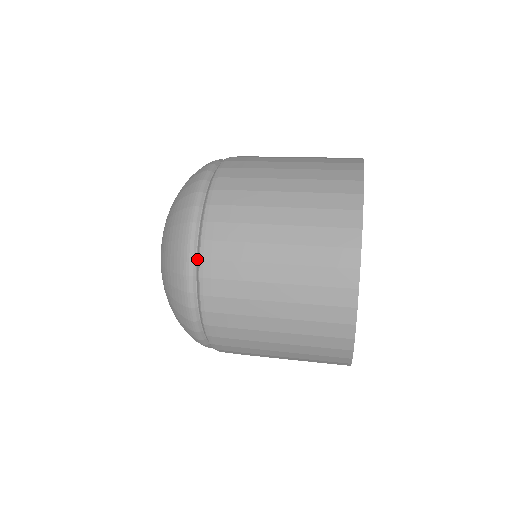
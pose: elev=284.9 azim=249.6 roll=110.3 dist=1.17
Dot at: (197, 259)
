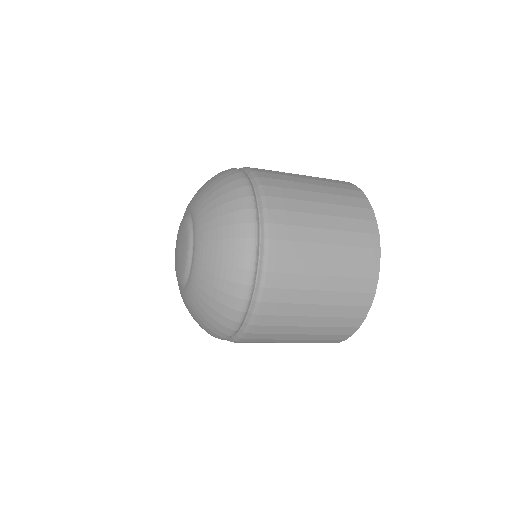
Dot at: (256, 286)
